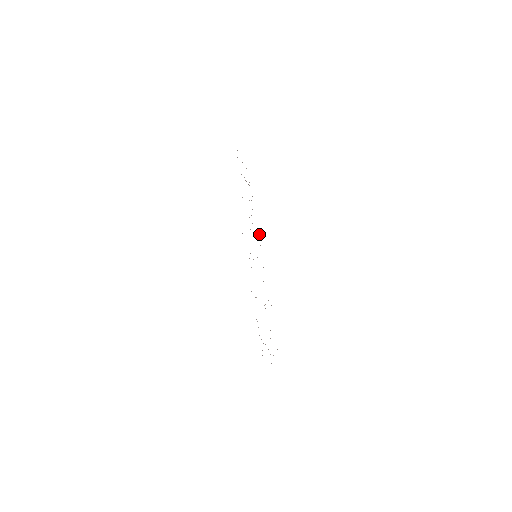
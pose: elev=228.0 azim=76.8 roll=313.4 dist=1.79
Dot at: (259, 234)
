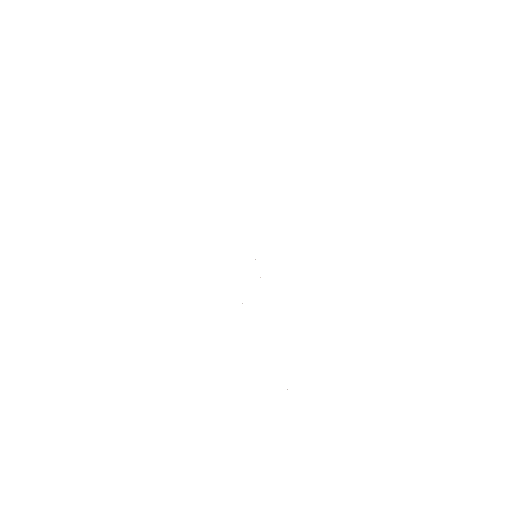
Dot at: occluded
